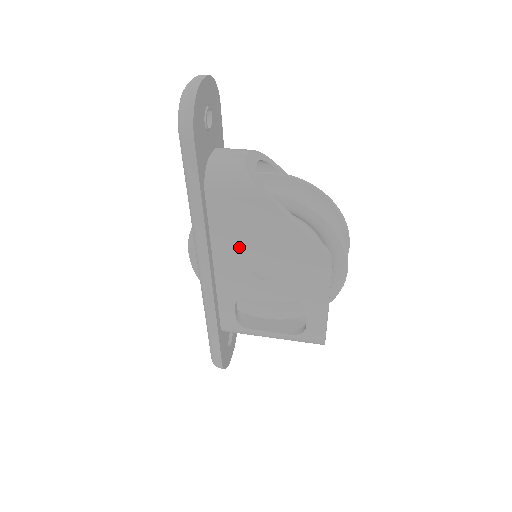
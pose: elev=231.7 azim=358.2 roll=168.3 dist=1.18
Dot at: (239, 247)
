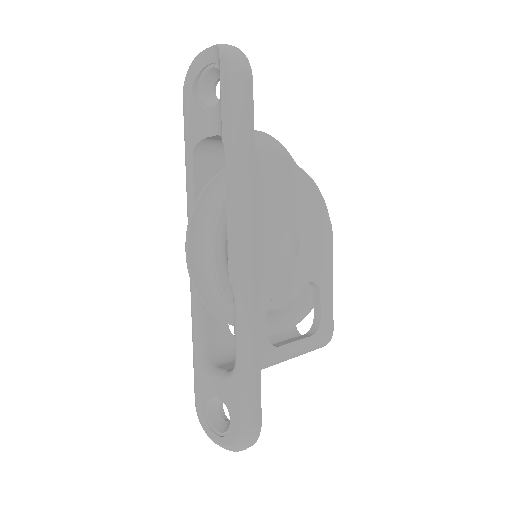
Dot at: (272, 220)
